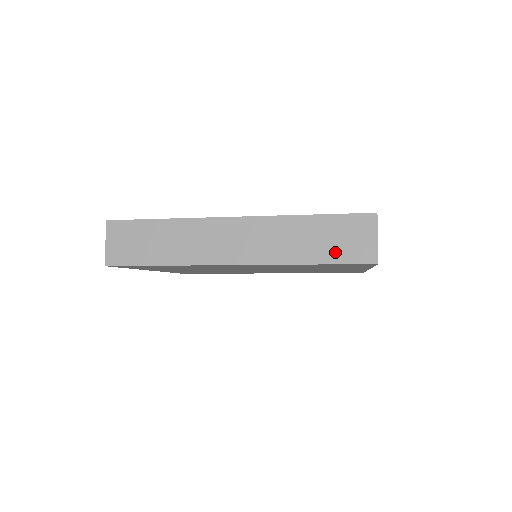
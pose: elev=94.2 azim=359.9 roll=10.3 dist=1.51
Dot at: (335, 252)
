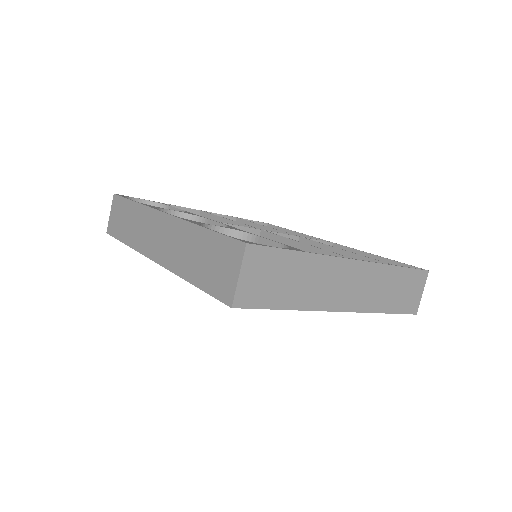
Dot at: (207, 277)
